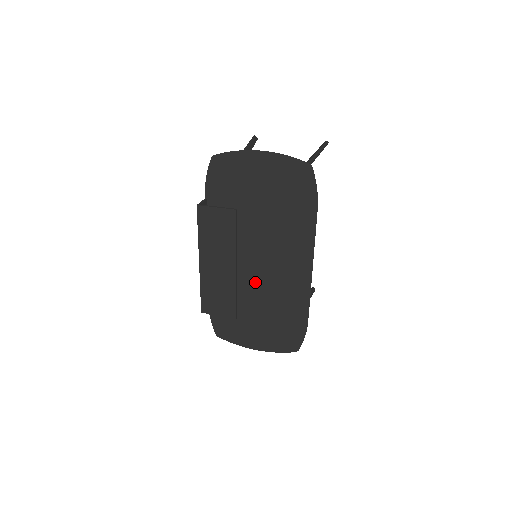
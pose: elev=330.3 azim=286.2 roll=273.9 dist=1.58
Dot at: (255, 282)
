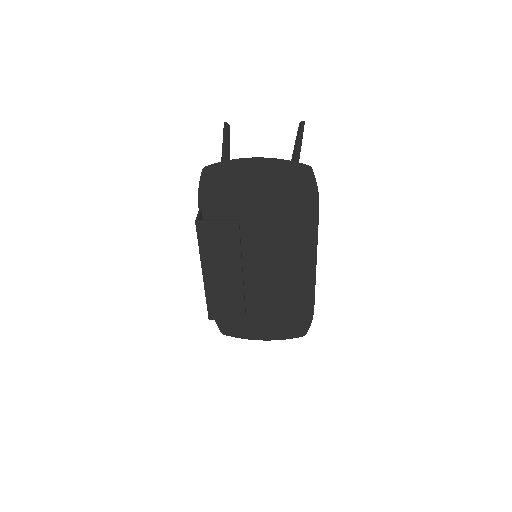
Dot at: (259, 281)
